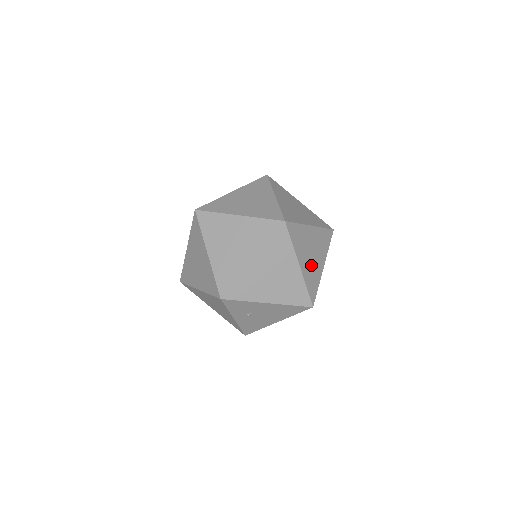
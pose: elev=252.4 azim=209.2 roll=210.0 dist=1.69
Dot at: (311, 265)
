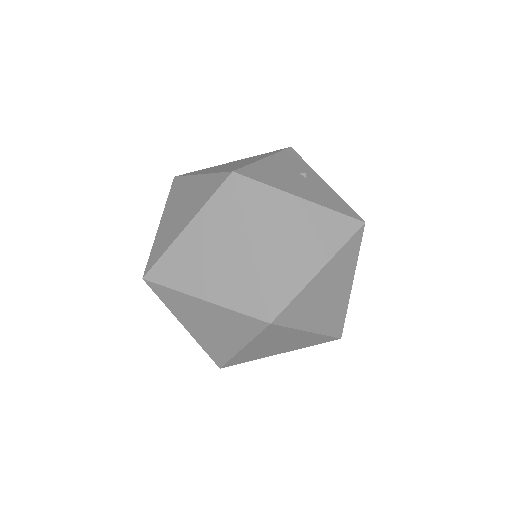
Dot at: occluded
